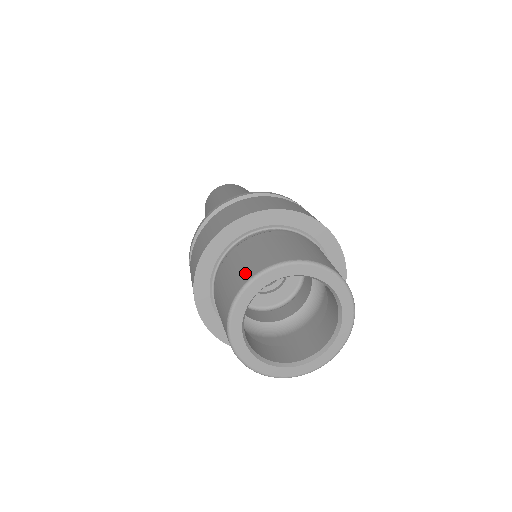
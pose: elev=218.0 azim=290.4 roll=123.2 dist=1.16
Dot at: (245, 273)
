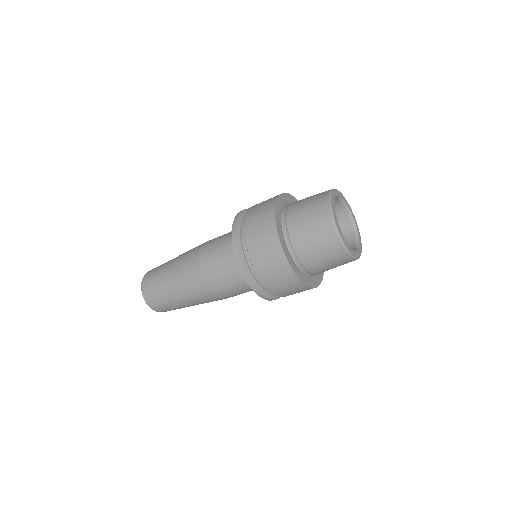
Dot at: occluded
